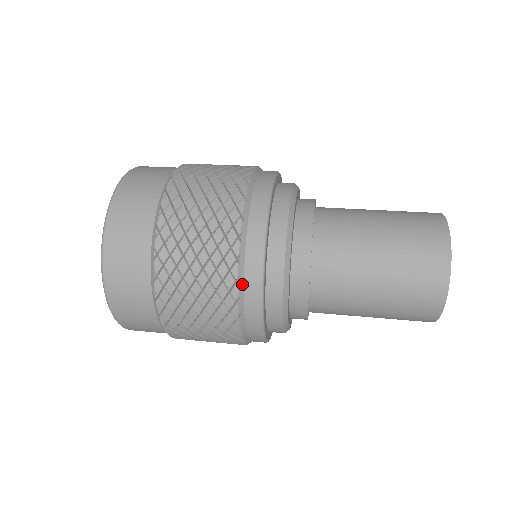
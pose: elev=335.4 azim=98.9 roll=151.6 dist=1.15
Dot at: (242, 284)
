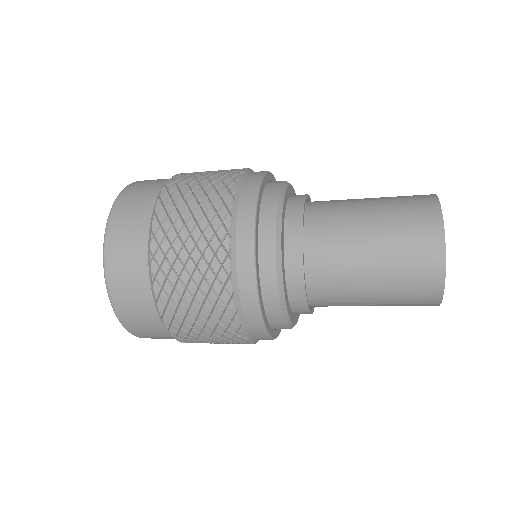
Dot at: (235, 216)
